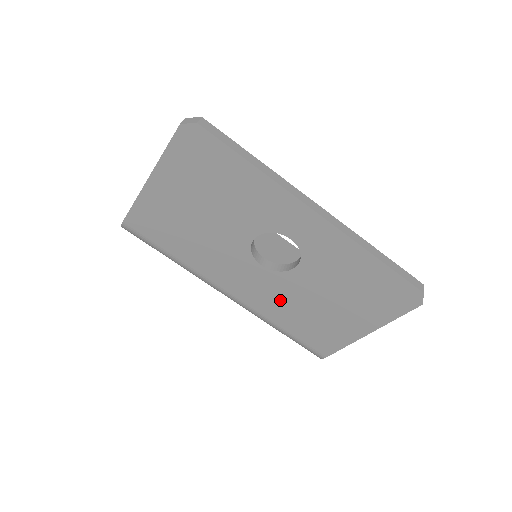
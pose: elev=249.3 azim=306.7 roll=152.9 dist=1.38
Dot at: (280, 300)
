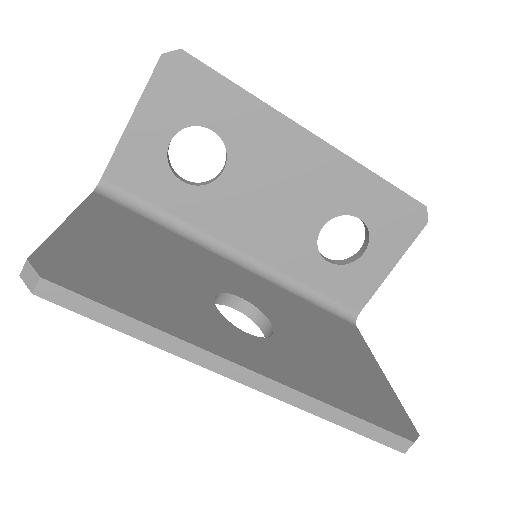
Dot at: occluded
